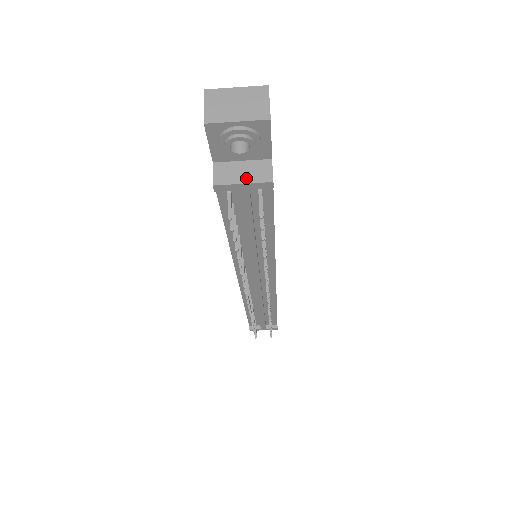
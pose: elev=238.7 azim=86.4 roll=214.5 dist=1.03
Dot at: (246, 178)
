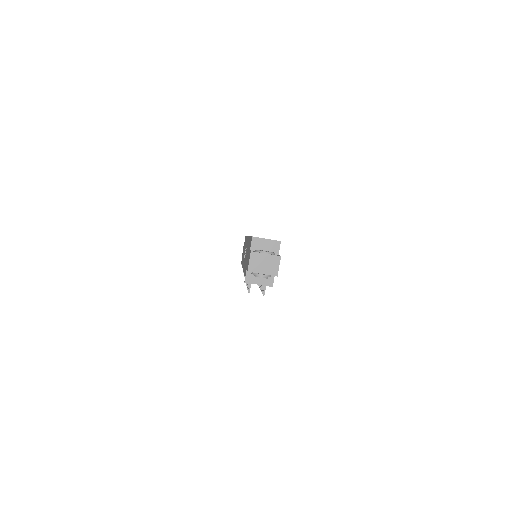
Dot at: (261, 282)
